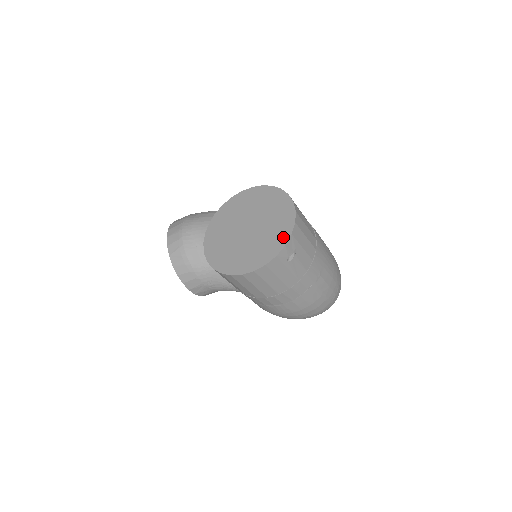
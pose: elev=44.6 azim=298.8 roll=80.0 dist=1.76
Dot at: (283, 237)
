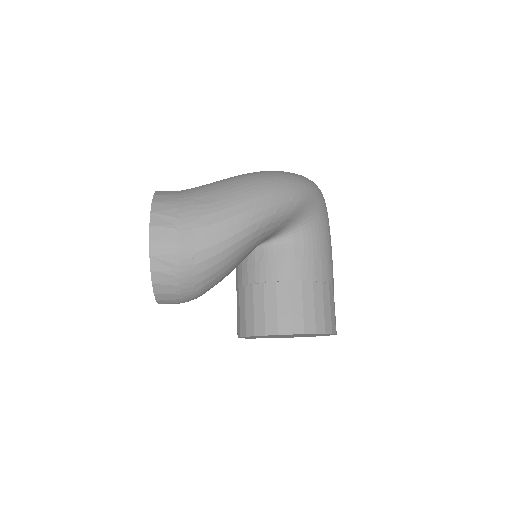
Dot at: occluded
